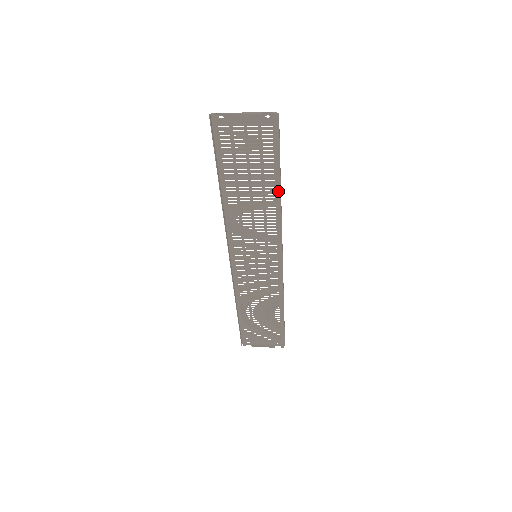
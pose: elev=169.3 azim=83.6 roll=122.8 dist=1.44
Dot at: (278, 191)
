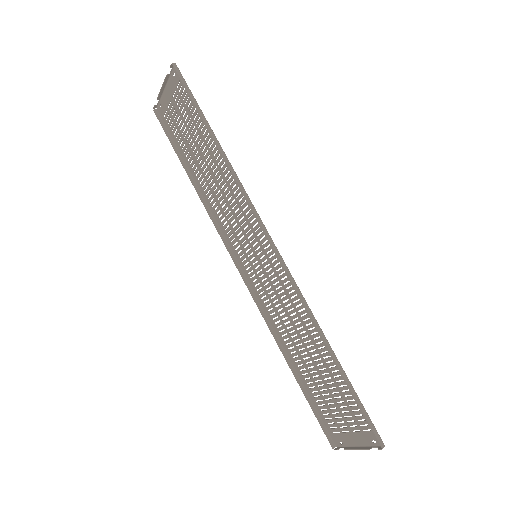
Dot at: (220, 148)
